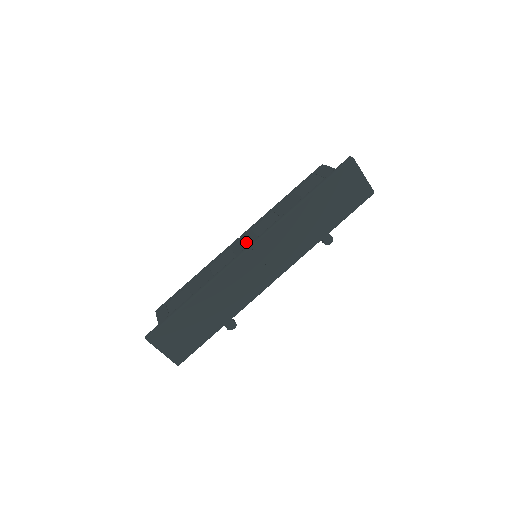
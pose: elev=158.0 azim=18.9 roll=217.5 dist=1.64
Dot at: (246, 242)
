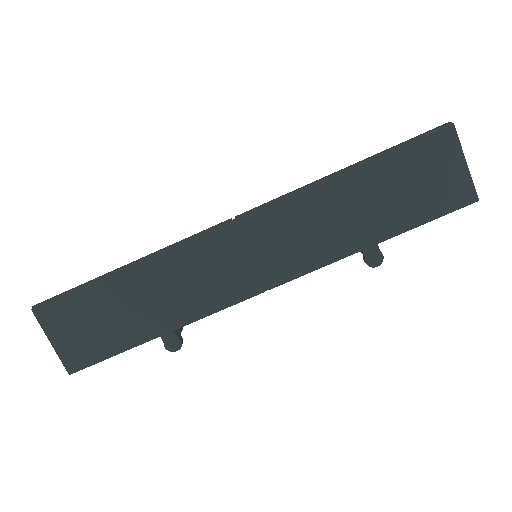
Dot at: occluded
